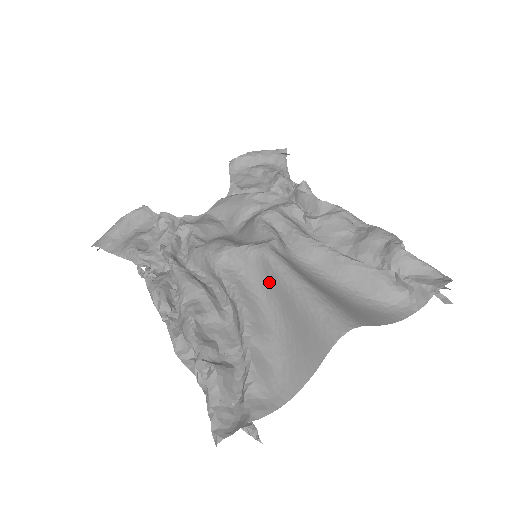
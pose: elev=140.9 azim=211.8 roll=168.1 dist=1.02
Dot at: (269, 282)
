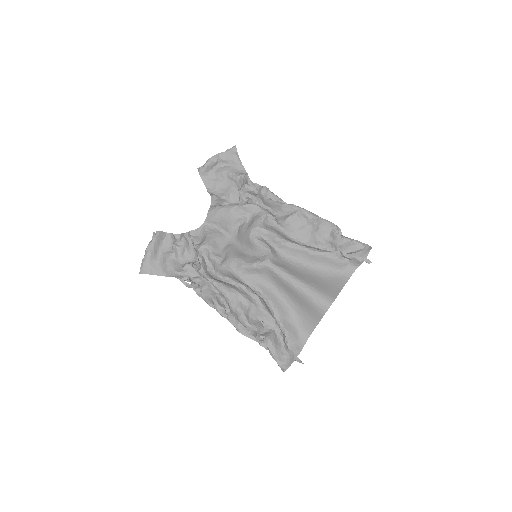
Dot at: (277, 281)
